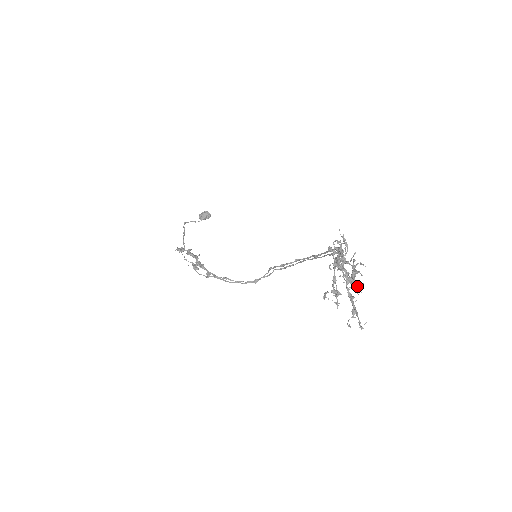
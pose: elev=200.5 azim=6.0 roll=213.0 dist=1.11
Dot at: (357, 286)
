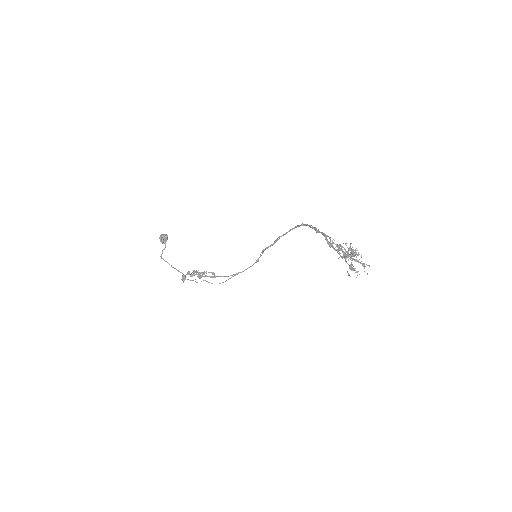
Dot at: (356, 254)
